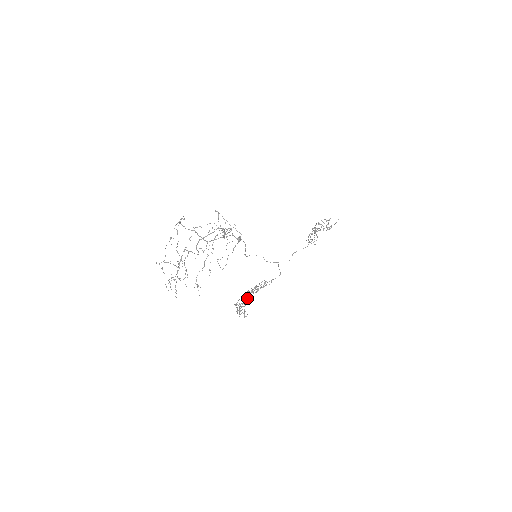
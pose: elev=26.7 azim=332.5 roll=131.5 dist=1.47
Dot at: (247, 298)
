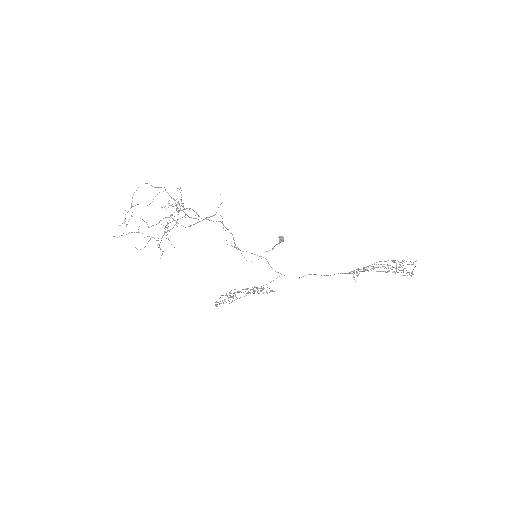
Dot at: (246, 295)
